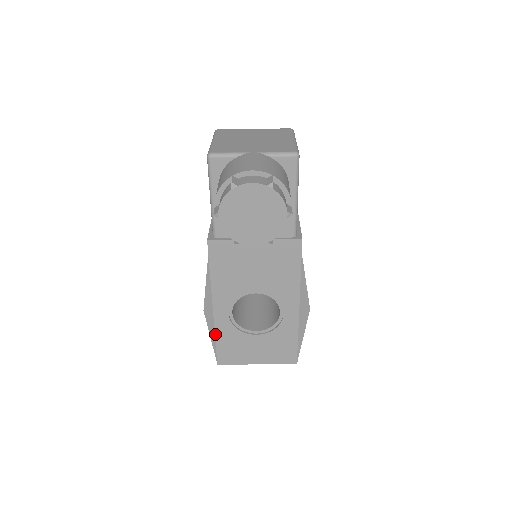
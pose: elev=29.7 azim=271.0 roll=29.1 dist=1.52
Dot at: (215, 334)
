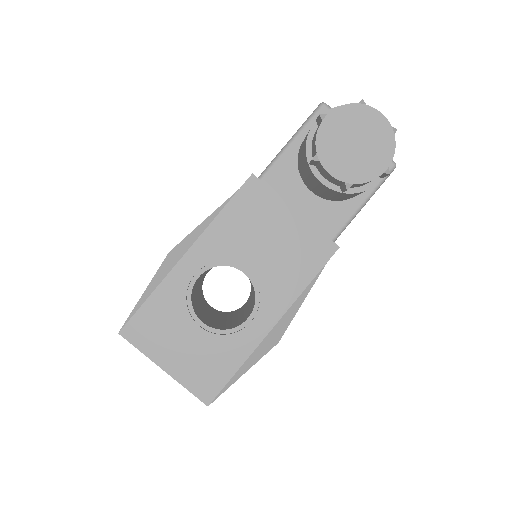
Dot at: (156, 288)
